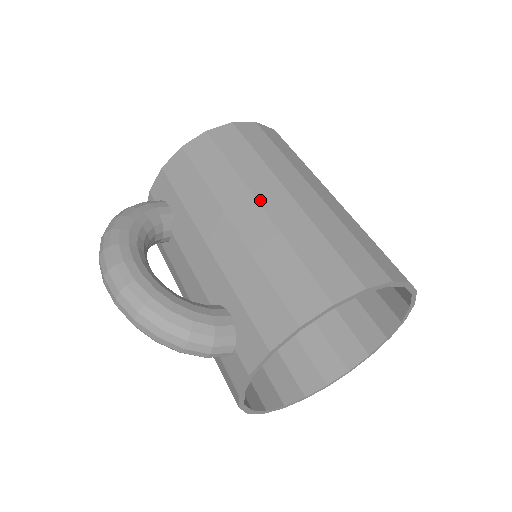
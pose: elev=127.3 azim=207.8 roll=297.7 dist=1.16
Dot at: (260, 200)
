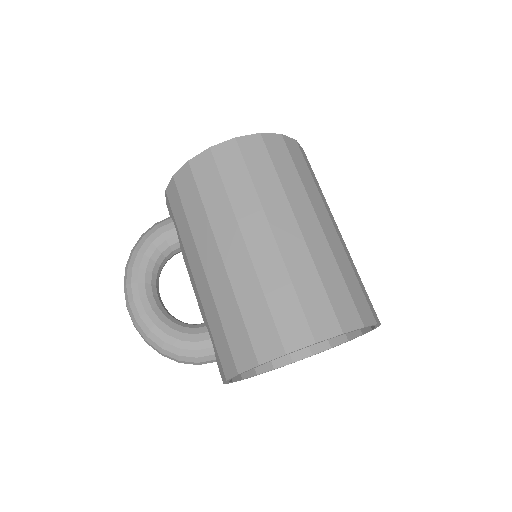
Dot at: (221, 251)
